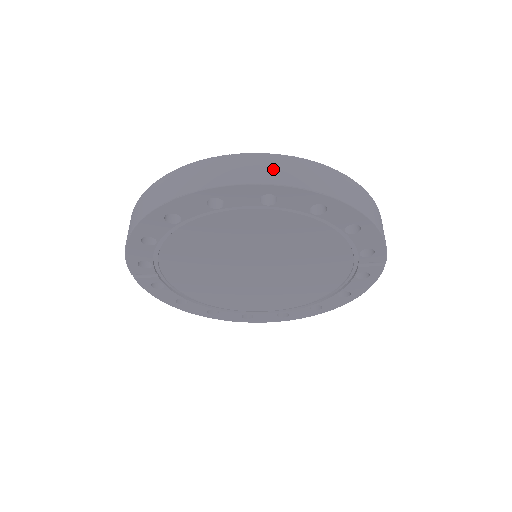
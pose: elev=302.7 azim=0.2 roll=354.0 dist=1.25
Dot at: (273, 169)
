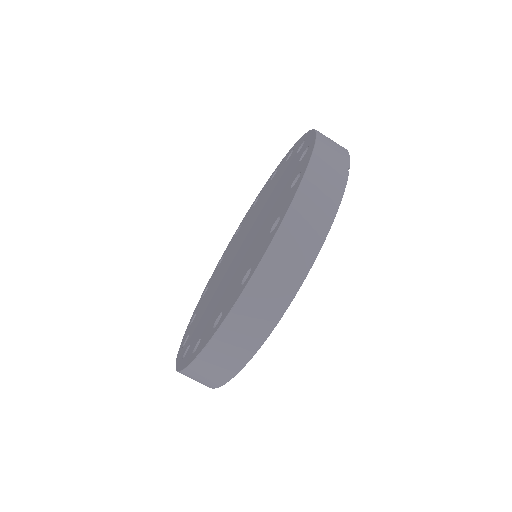
Dot at: (235, 347)
